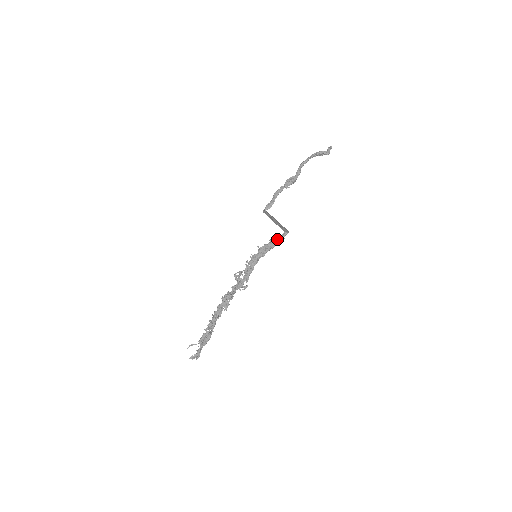
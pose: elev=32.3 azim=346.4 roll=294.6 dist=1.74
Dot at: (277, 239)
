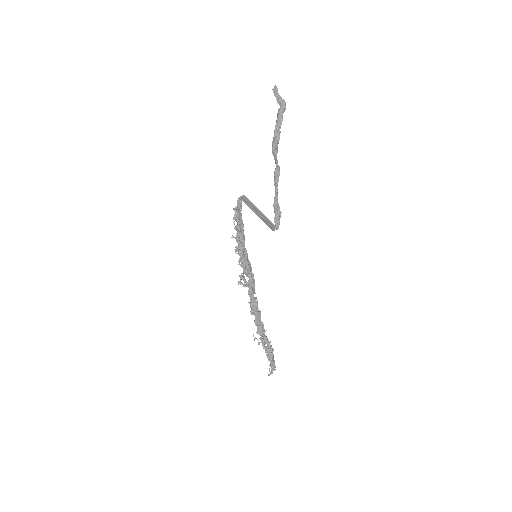
Dot at: (237, 211)
